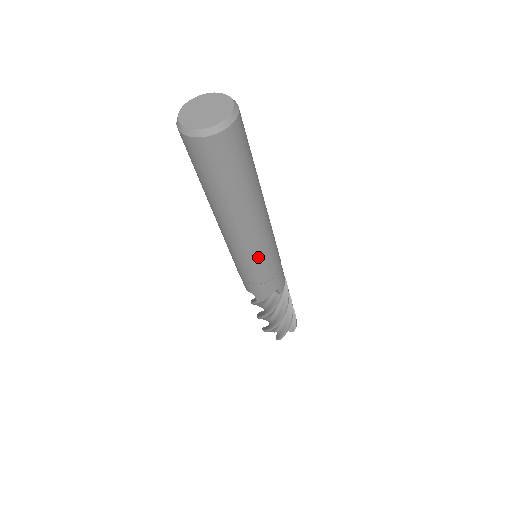
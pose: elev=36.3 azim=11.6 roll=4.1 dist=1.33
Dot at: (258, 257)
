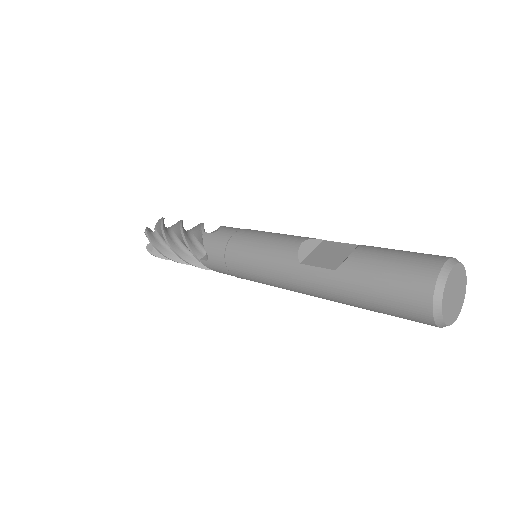
Dot at: occluded
